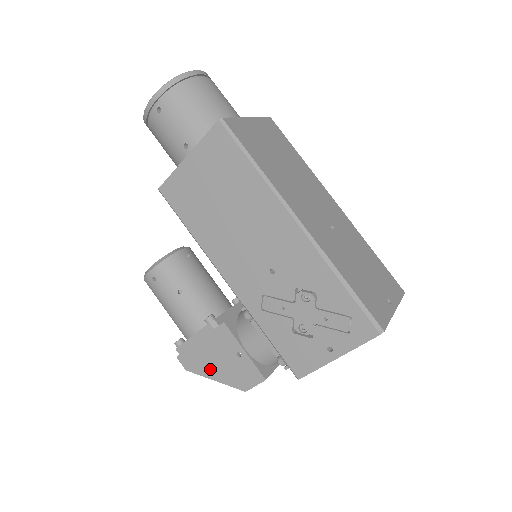
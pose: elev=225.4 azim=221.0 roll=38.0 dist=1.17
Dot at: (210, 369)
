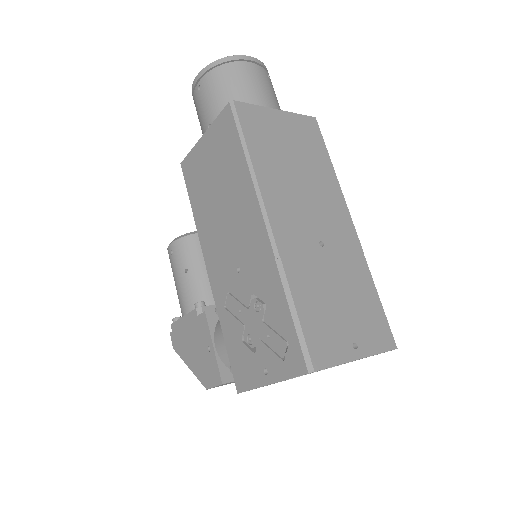
Dot at: (188, 355)
